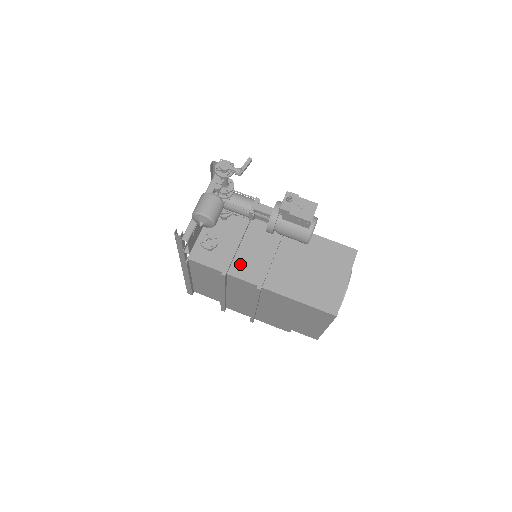
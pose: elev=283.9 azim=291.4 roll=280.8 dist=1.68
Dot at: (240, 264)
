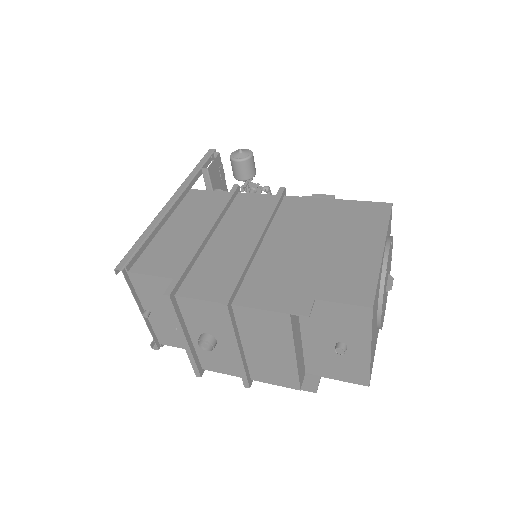
Dot at: occluded
